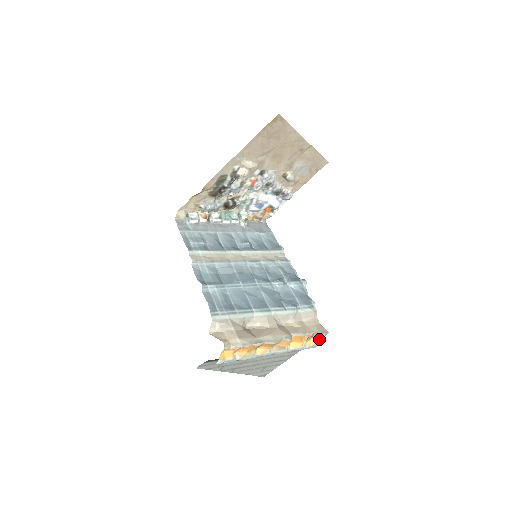
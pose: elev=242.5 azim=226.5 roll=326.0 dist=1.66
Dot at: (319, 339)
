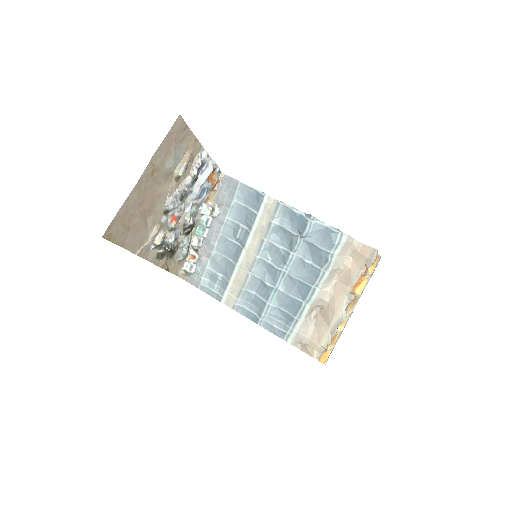
Dot at: (375, 260)
